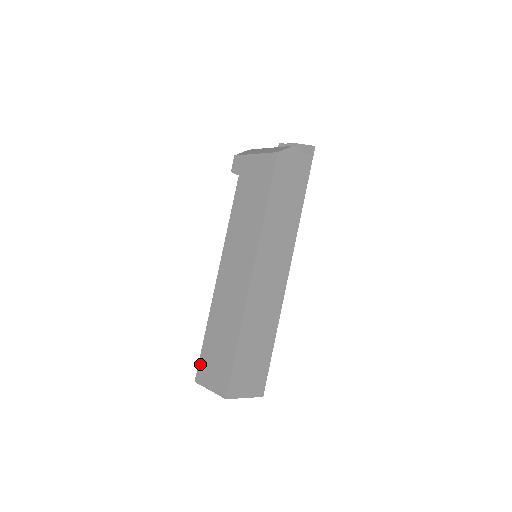
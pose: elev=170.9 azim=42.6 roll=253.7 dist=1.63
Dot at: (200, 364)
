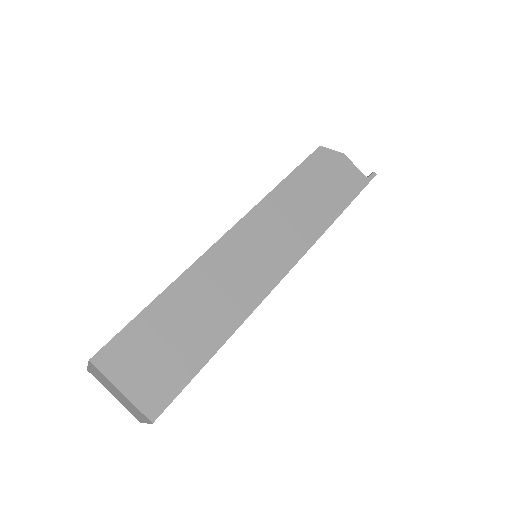
Dot at: occluded
